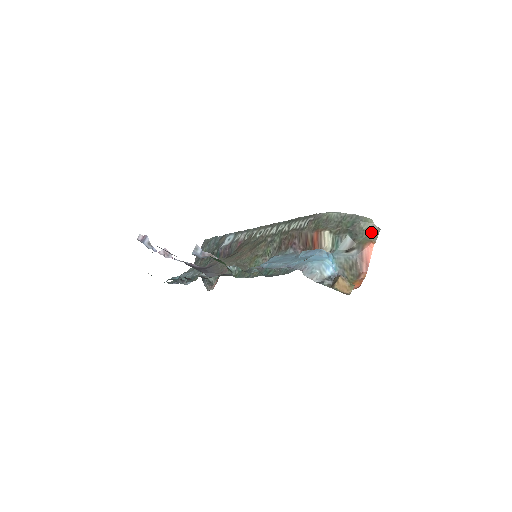
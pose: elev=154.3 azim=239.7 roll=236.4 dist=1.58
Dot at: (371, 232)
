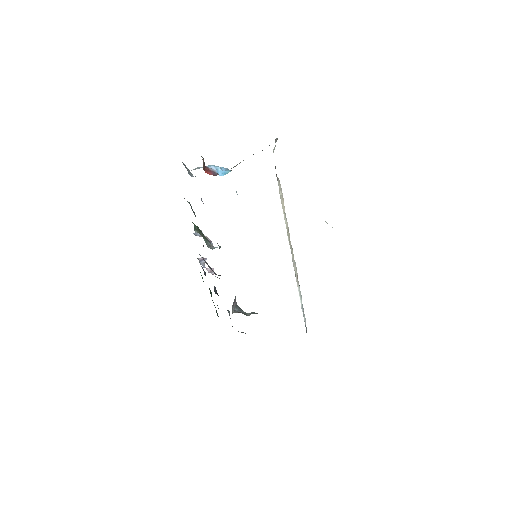
Dot at: occluded
